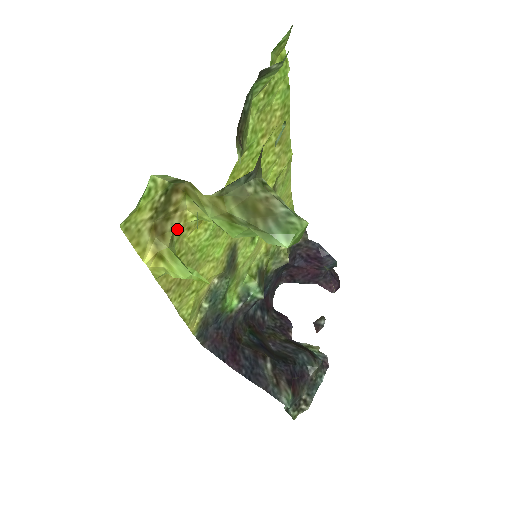
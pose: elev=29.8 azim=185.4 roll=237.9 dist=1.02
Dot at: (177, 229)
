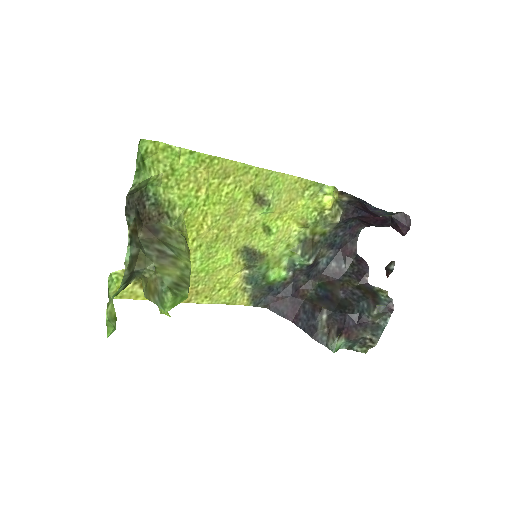
Dot at: occluded
